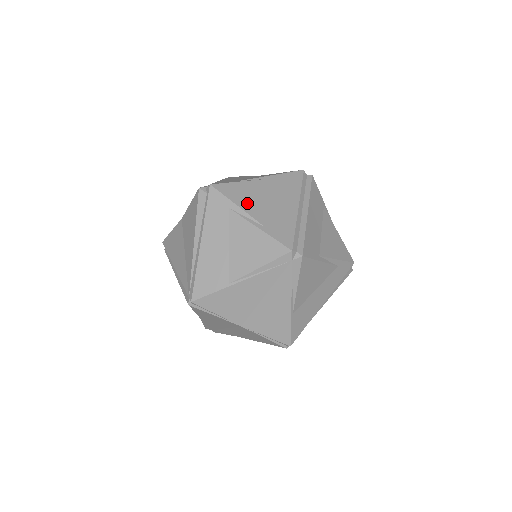
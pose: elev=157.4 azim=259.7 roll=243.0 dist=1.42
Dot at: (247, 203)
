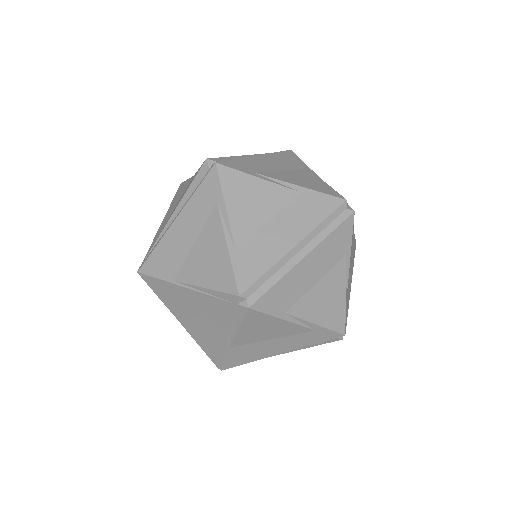
Dot at: (239, 208)
